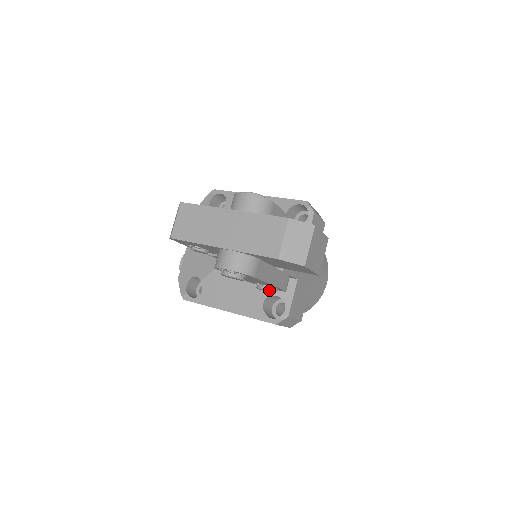
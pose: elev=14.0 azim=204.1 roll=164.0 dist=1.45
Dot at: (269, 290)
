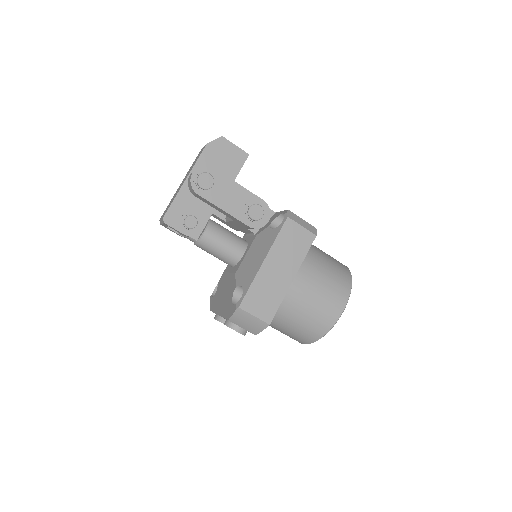
Dot at: (253, 204)
